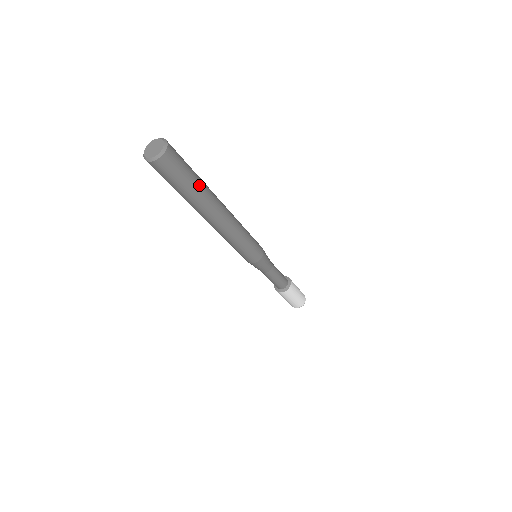
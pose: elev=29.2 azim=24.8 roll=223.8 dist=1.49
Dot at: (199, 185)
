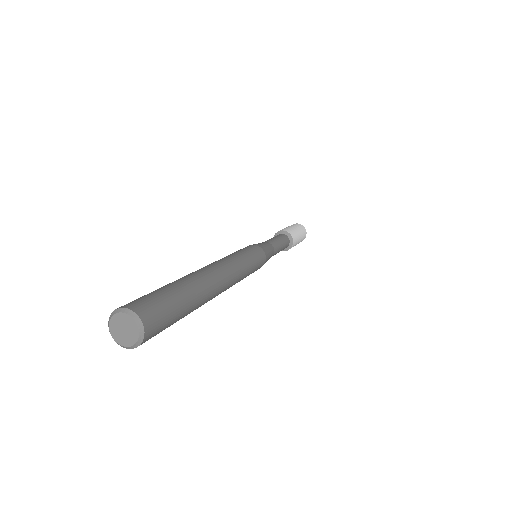
Dot at: (189, 297)
